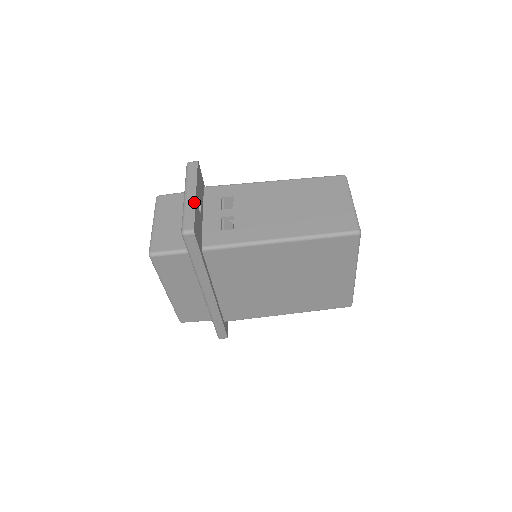
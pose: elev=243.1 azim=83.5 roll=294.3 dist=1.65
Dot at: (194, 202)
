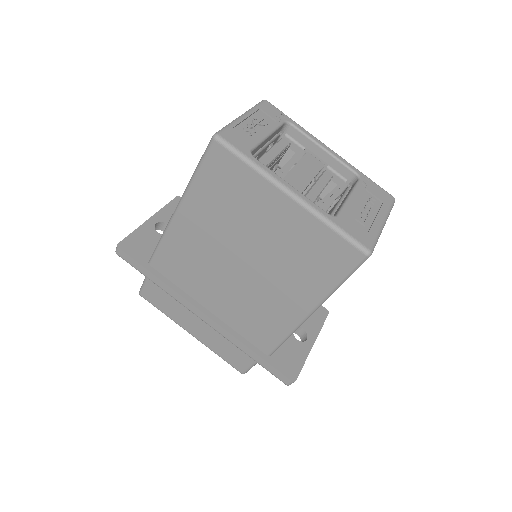
Dot at: (141, 225)
